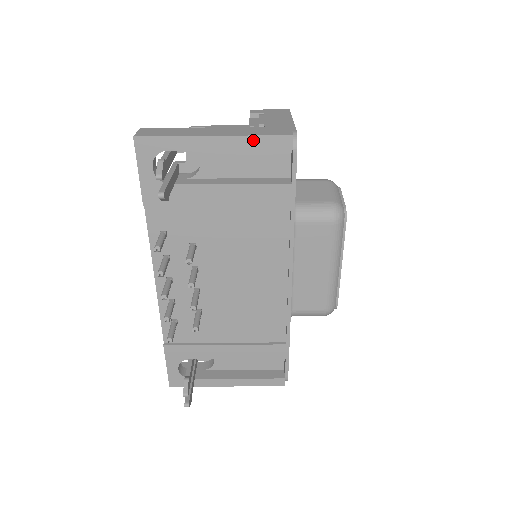
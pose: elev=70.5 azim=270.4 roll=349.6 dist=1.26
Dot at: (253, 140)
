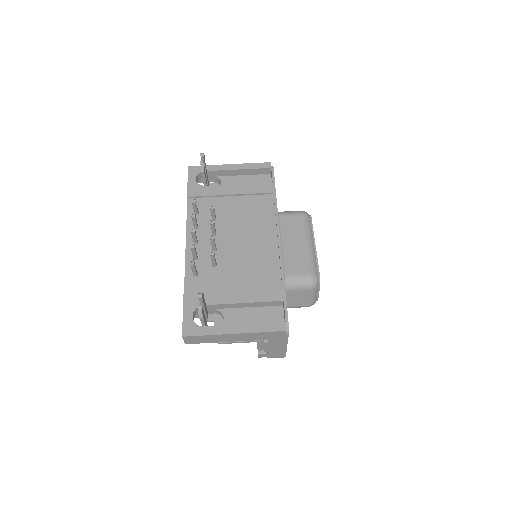
Dot at: (250, 165)
